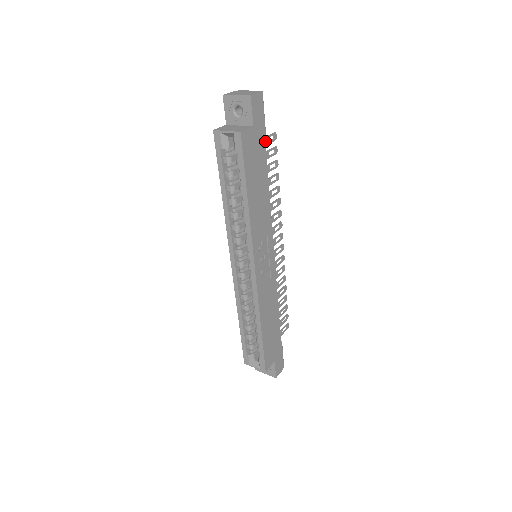
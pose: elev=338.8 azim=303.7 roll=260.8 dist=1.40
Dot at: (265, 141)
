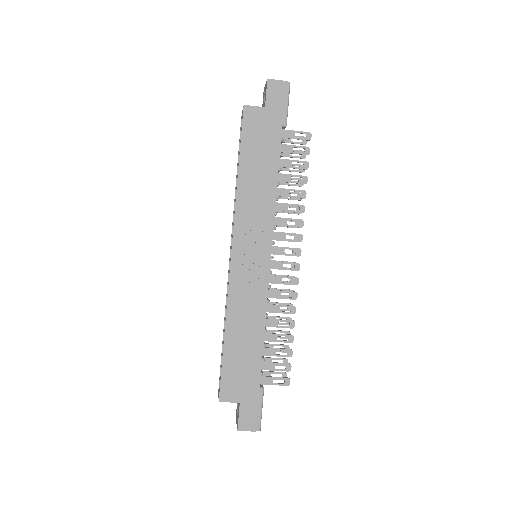
Dot at: (282, 129)
